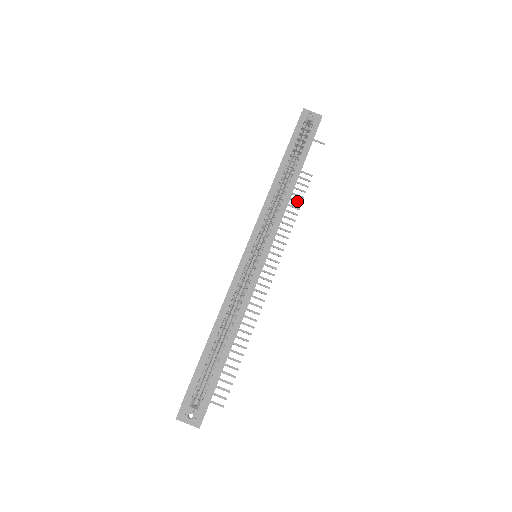
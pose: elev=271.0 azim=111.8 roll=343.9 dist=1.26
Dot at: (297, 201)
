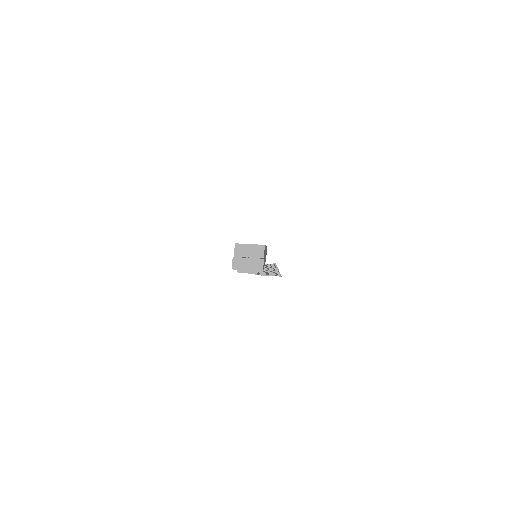
Dot at: occluded
